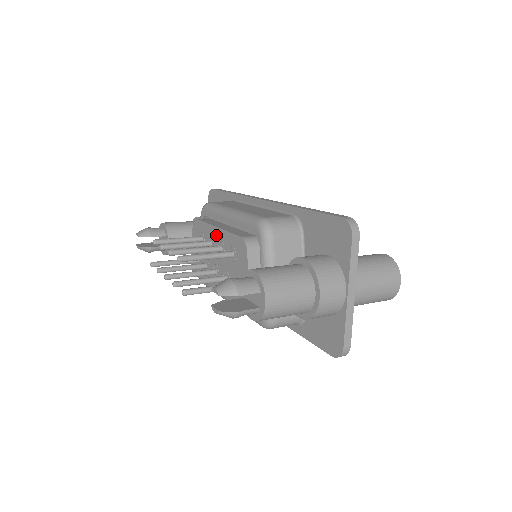
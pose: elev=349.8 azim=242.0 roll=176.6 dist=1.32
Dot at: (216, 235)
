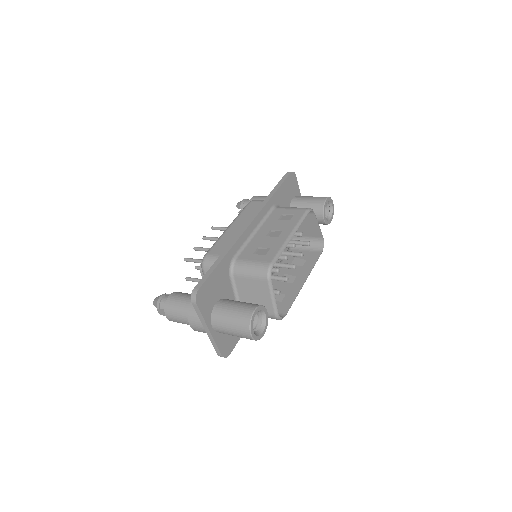
Dot at: occluded
